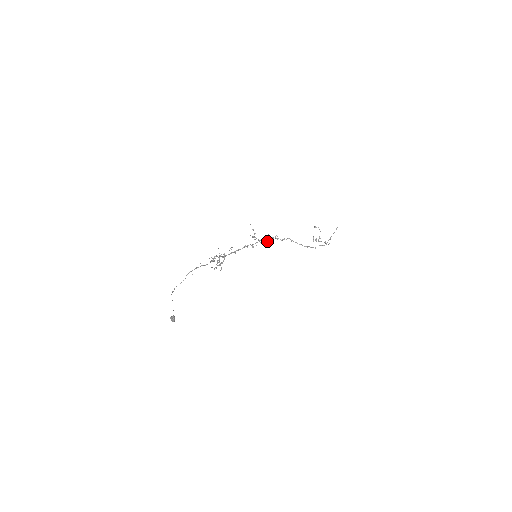
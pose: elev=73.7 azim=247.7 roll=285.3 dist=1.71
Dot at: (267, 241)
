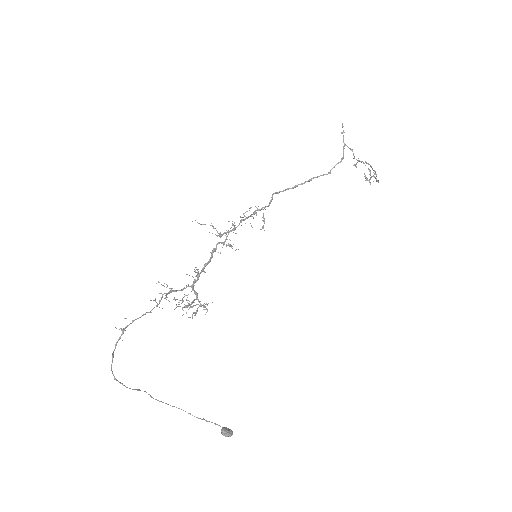
Dot at: occluded
